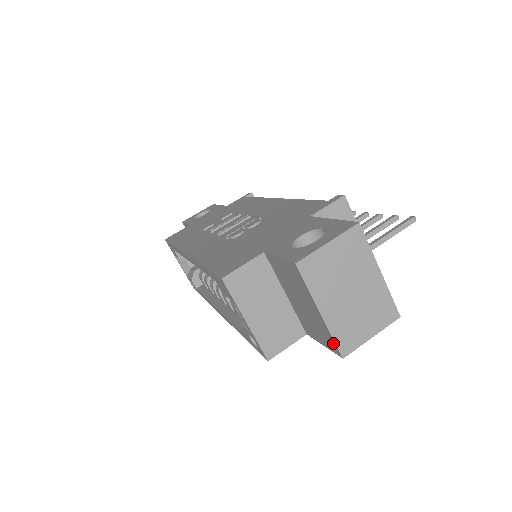
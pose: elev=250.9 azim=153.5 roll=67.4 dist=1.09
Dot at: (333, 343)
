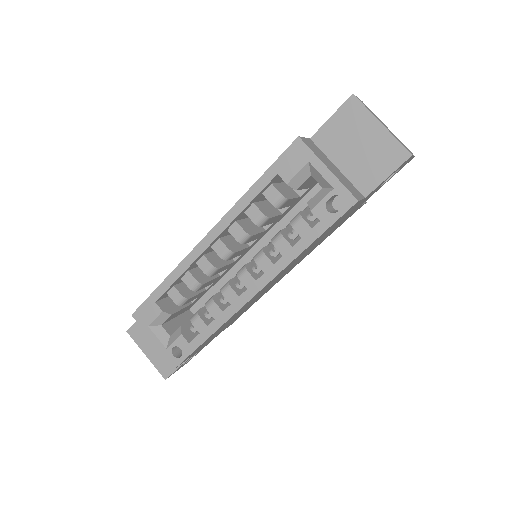
Dot at: (399, 149)
